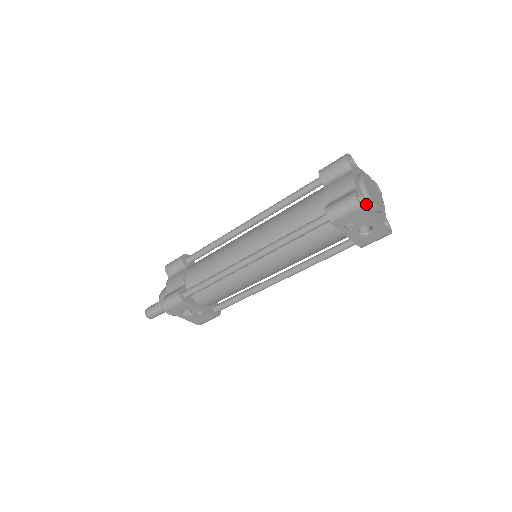
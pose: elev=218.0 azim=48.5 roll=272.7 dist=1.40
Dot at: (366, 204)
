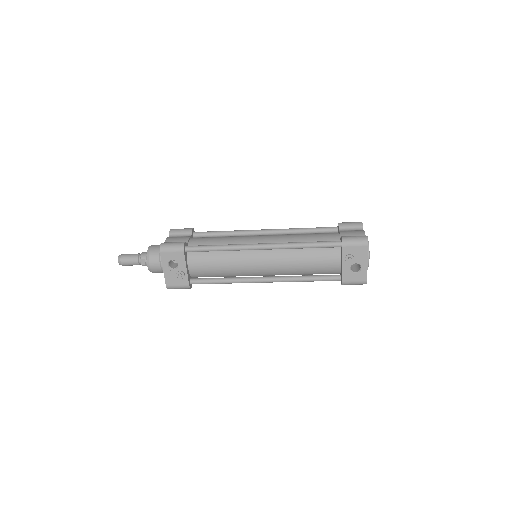
Dot at: occluded
